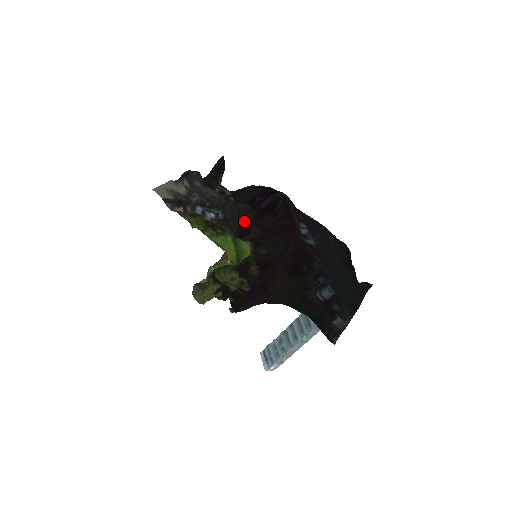
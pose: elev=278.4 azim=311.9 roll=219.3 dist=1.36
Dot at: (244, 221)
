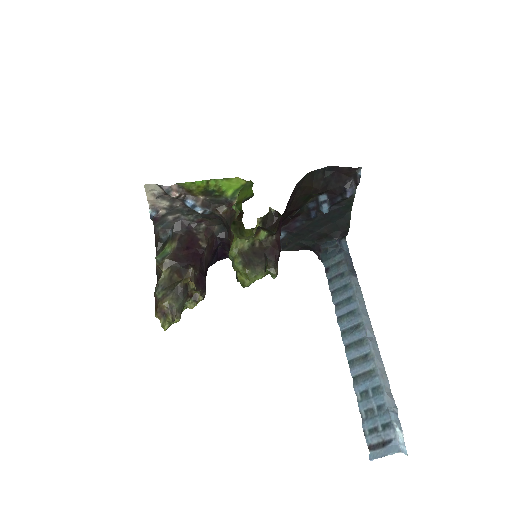
Dot at: occluded
